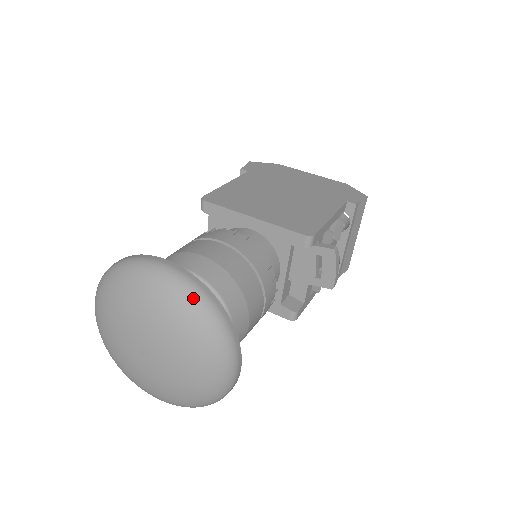
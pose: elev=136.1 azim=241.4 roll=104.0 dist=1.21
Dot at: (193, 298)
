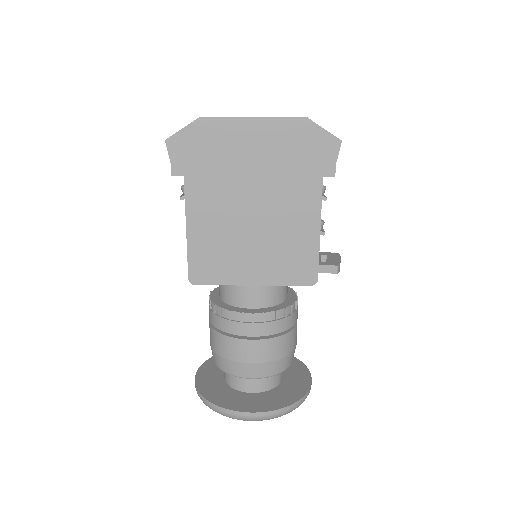
Dot at: occluded
